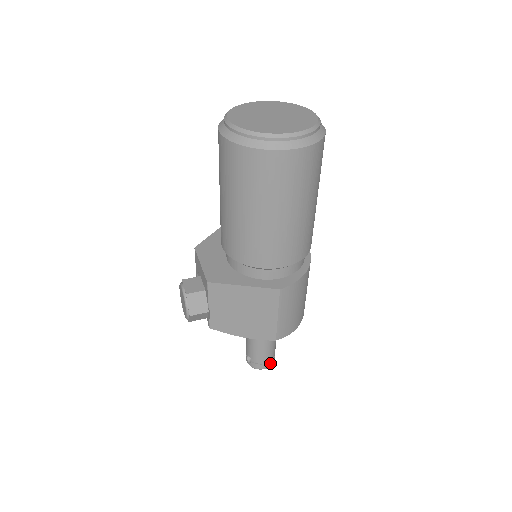
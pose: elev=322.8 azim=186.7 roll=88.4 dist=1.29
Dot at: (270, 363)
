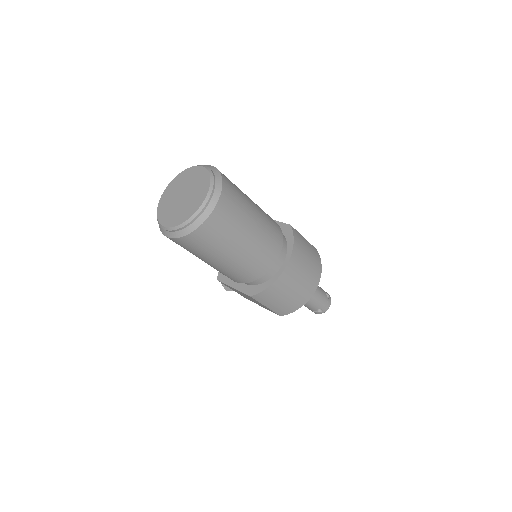
Dot at: (322, 311)
